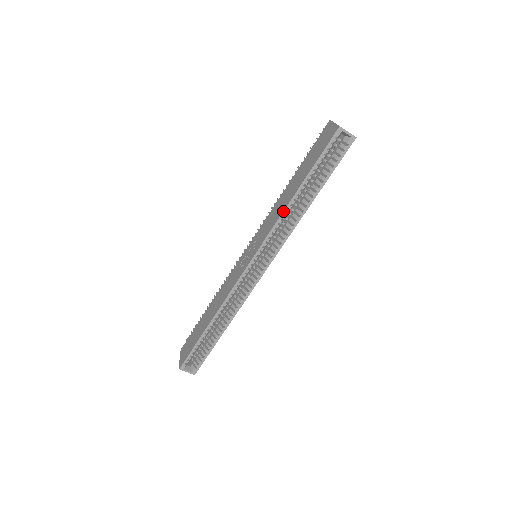
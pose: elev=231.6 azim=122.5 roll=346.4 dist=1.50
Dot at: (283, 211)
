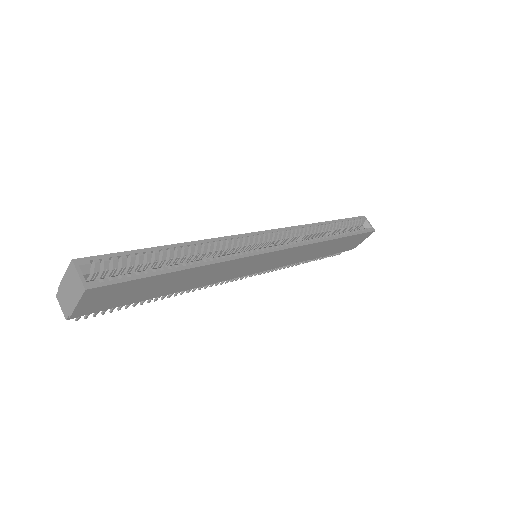
Dot at: occluded
